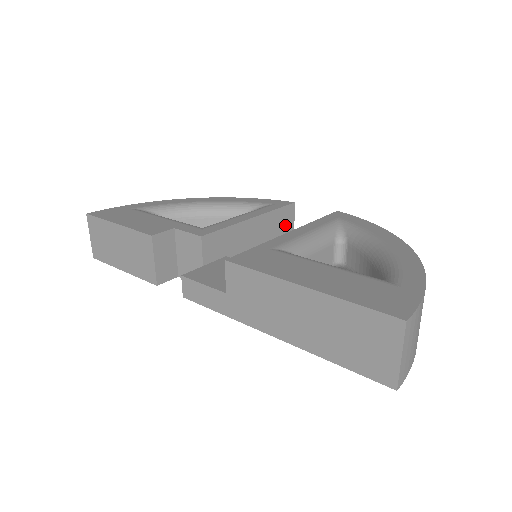
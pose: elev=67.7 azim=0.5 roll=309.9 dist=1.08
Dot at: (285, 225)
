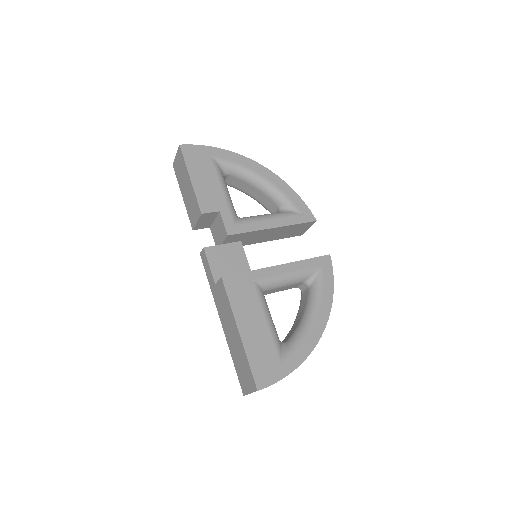
Dot at: (300, 229)
